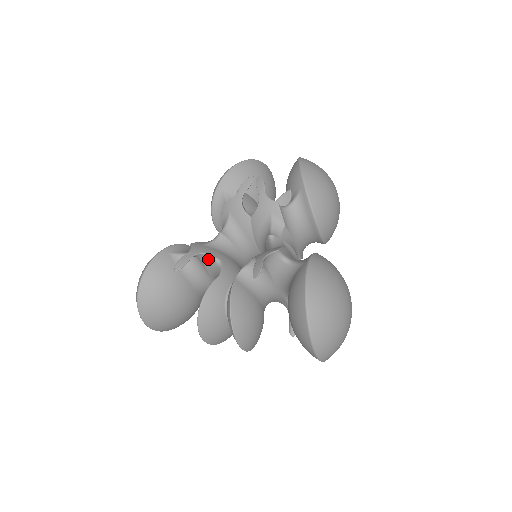
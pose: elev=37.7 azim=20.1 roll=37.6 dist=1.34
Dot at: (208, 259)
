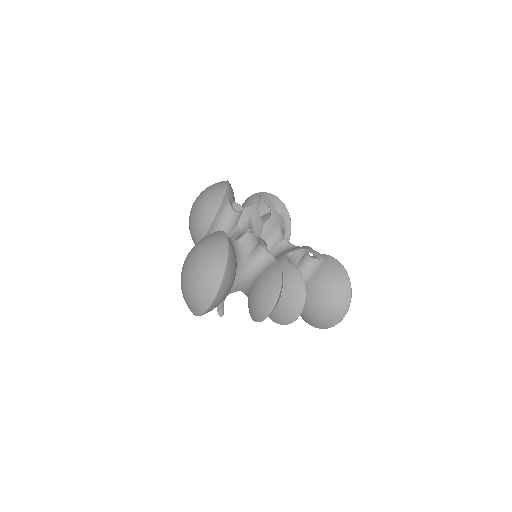
Dot at: (260, 247)
